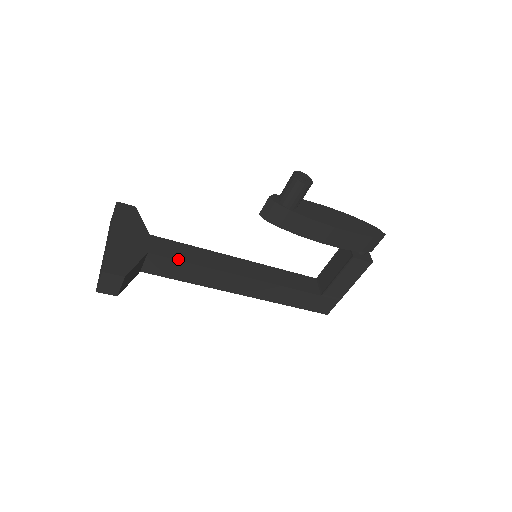
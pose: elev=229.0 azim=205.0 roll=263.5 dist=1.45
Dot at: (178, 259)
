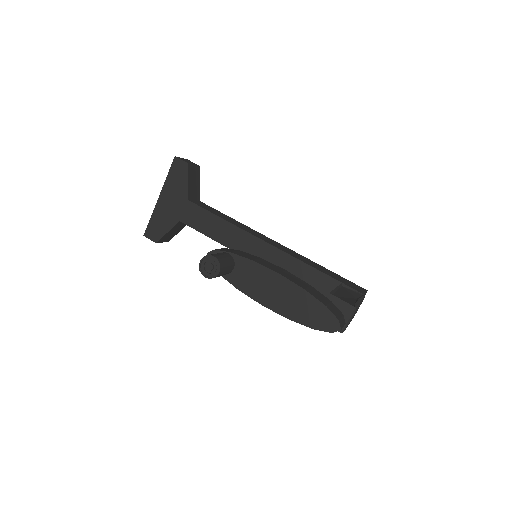
Dot at: (201, 232)
